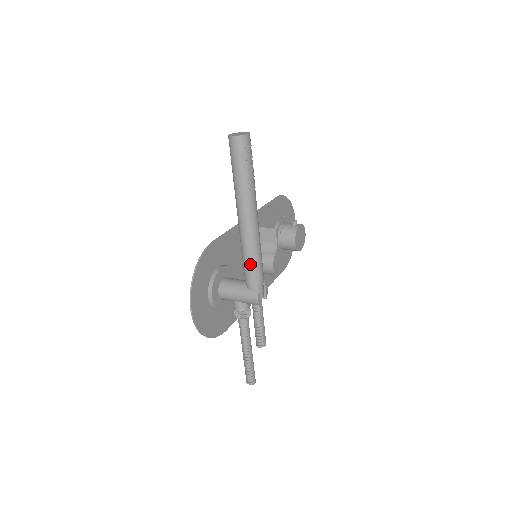
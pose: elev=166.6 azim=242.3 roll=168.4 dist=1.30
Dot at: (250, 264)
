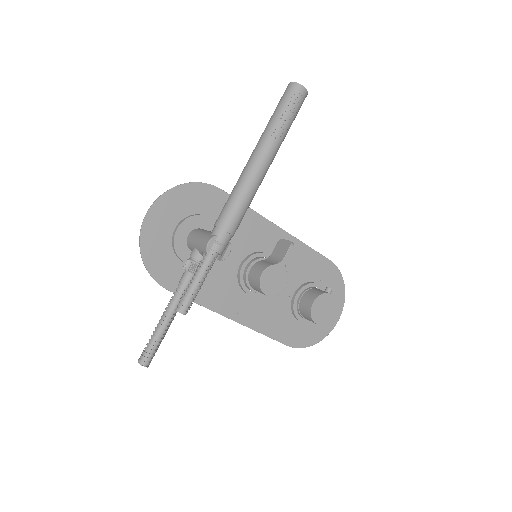
Dot at: (228, 203)
